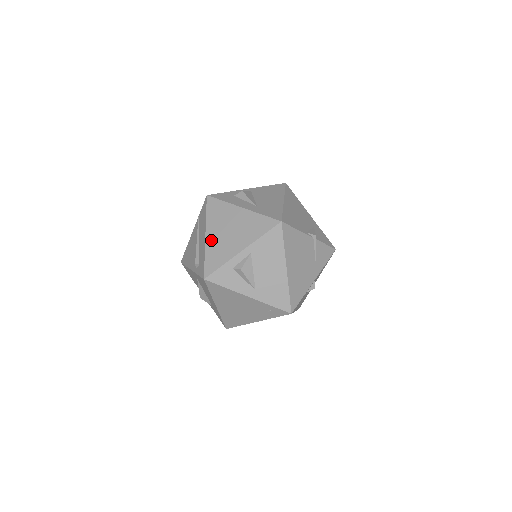
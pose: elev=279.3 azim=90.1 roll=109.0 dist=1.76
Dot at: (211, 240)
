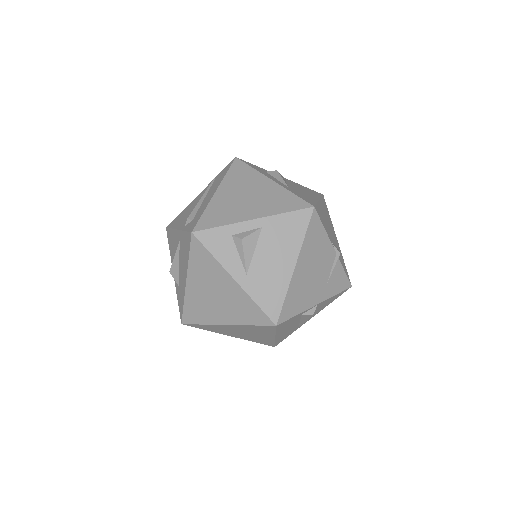
Dot at: (220, 198)
